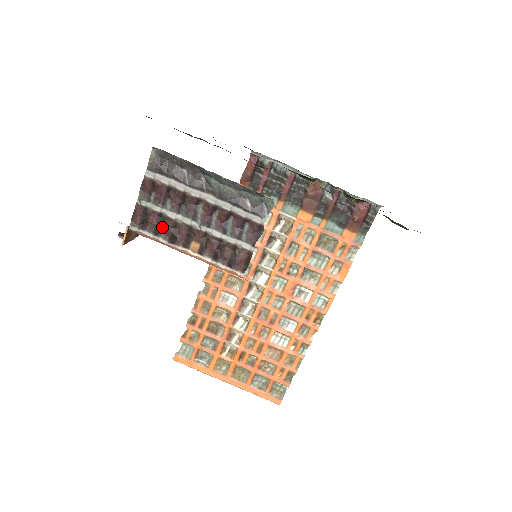
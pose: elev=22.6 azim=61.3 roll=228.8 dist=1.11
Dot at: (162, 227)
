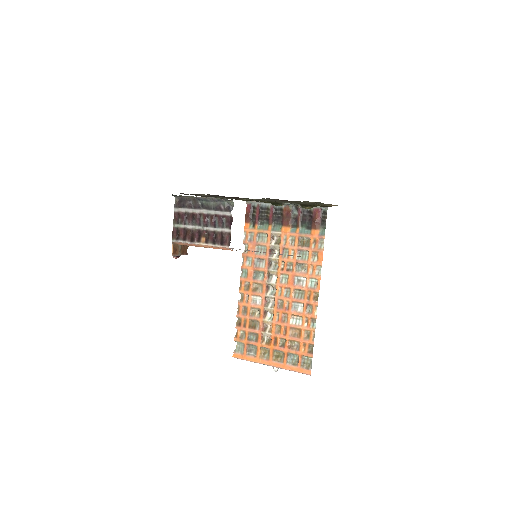
Dot at: (186, 235)
